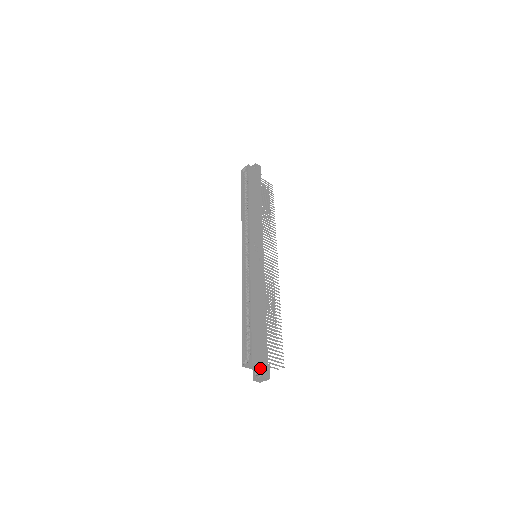
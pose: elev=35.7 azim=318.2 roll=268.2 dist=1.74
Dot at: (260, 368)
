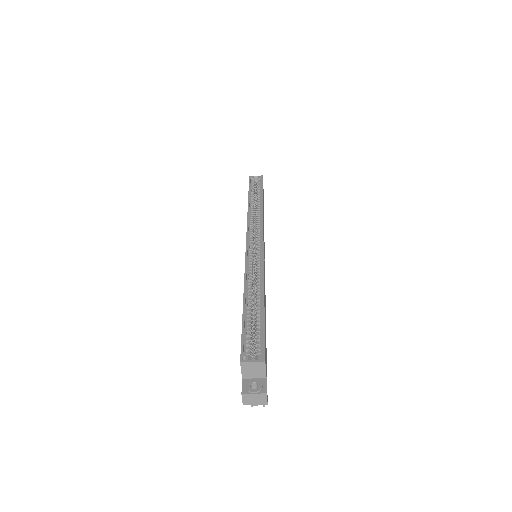
Dot at: (261, 380)
